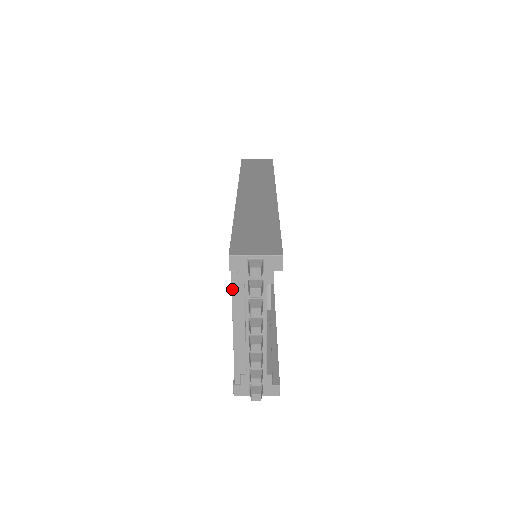
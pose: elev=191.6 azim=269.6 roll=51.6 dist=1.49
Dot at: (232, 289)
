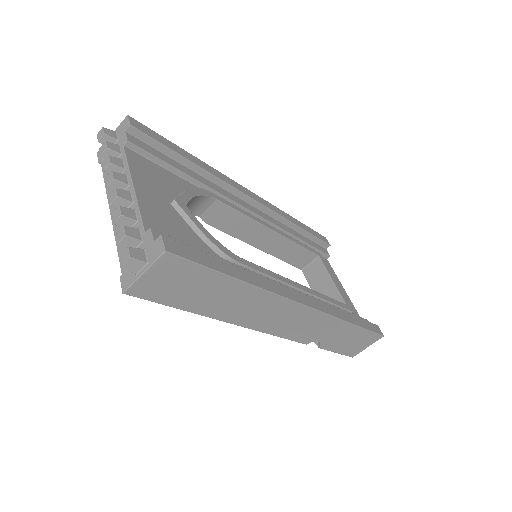
Dot at: (104, 176)
